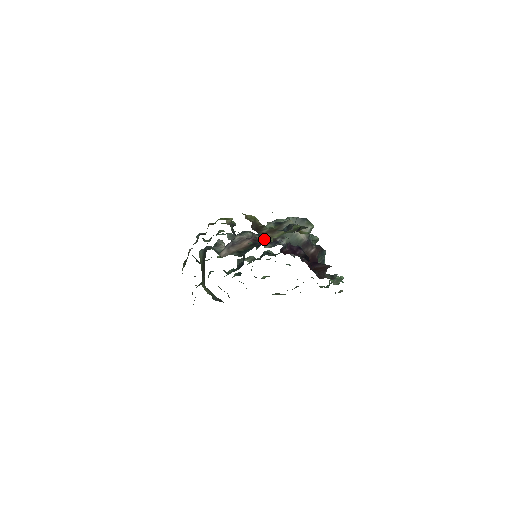
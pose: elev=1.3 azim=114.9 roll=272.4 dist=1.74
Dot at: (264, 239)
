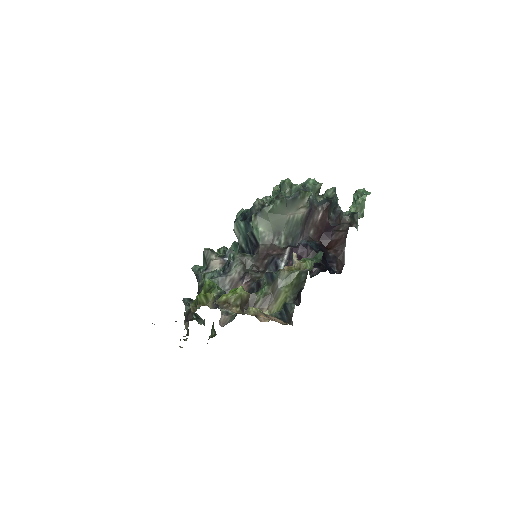
Dot at: (260, 288)
